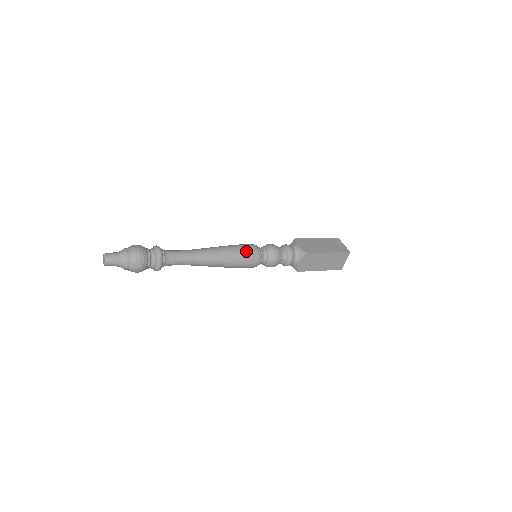
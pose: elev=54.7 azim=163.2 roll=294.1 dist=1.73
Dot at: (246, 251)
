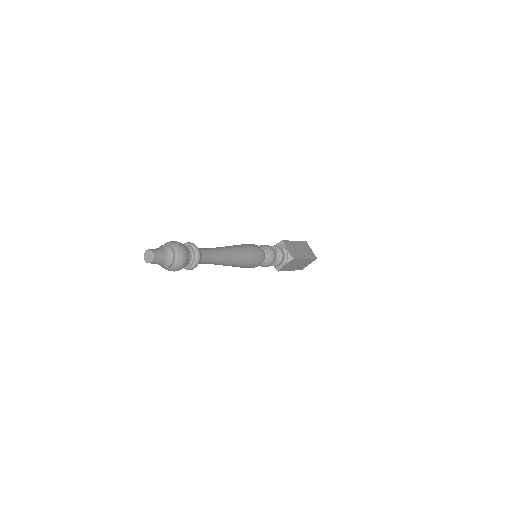
Dot at: (257, 254)
